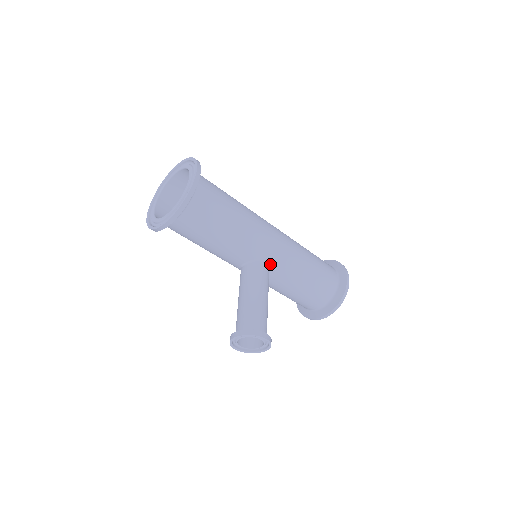
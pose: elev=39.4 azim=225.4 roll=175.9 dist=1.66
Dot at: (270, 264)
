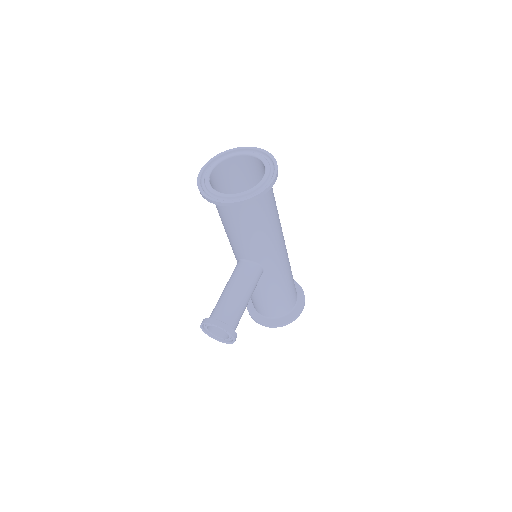
Dot at: (265, 272)
